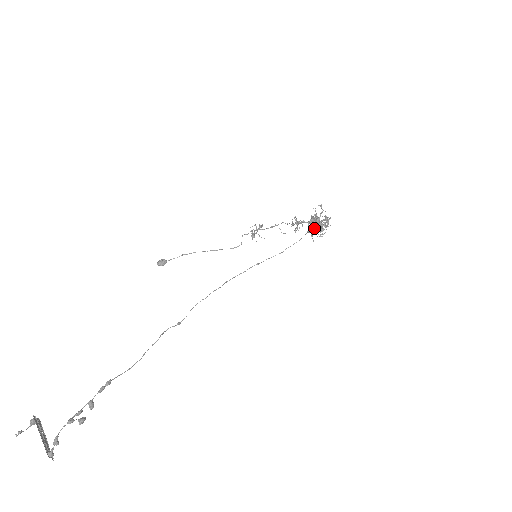
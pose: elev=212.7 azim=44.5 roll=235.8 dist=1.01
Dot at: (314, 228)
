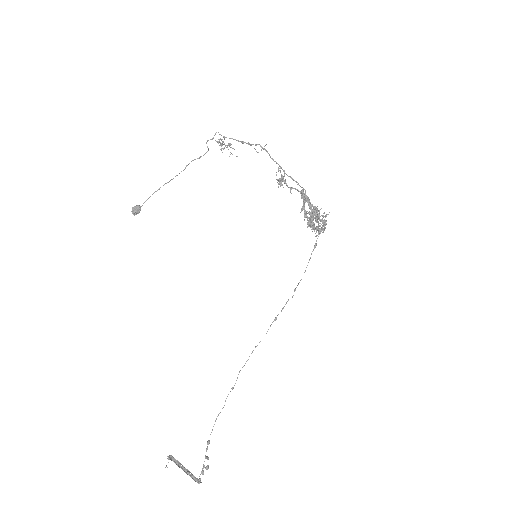
Dot at: occluded
